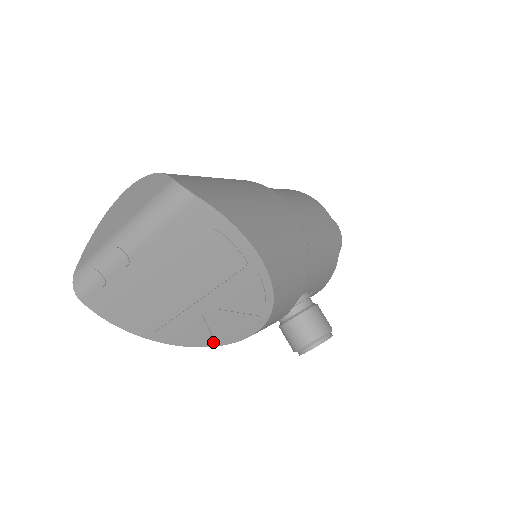
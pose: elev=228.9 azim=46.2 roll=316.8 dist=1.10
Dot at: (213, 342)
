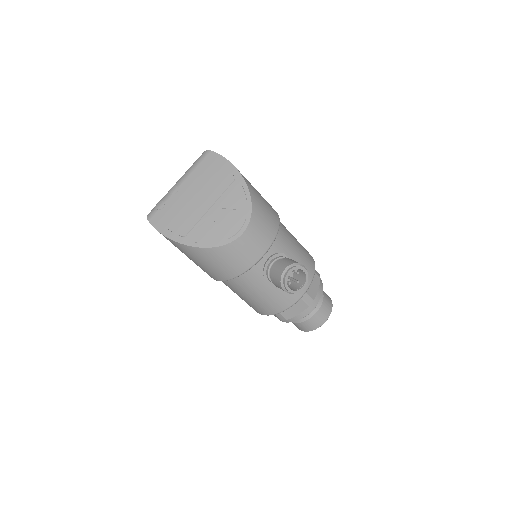
Dot at: (219, 242)
